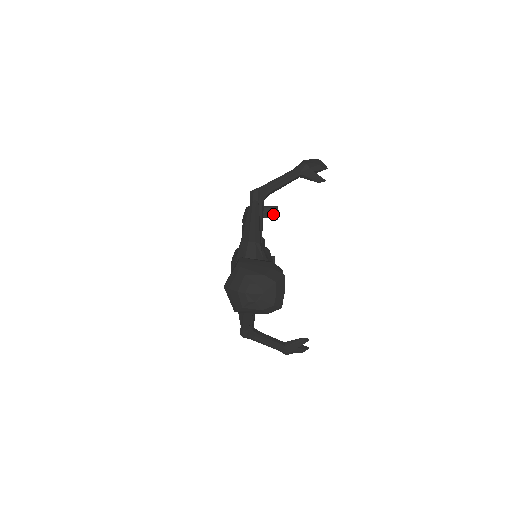
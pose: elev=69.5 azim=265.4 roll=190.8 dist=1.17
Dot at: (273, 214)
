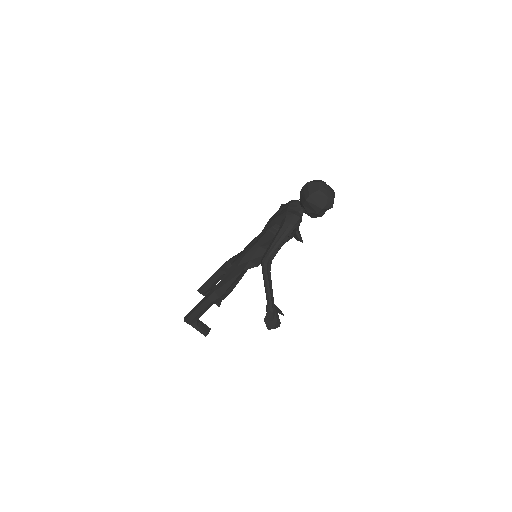
Dot at: occluded
